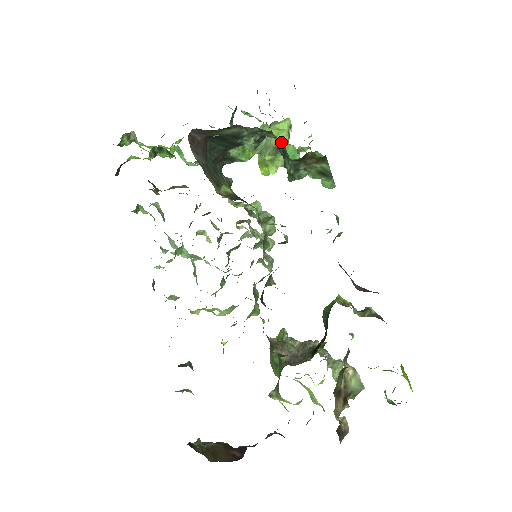
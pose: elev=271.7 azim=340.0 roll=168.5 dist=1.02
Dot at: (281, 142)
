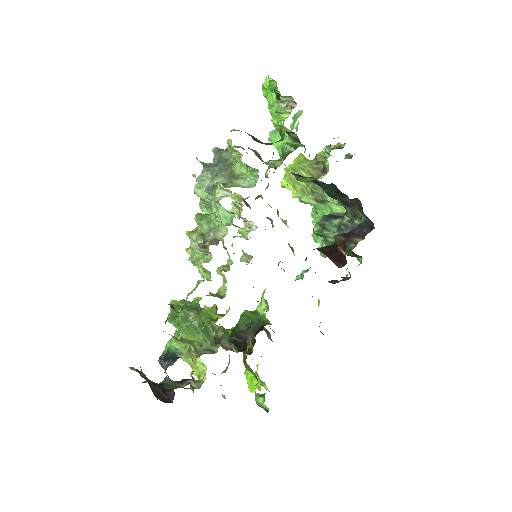
Dot at: (331, 204)
